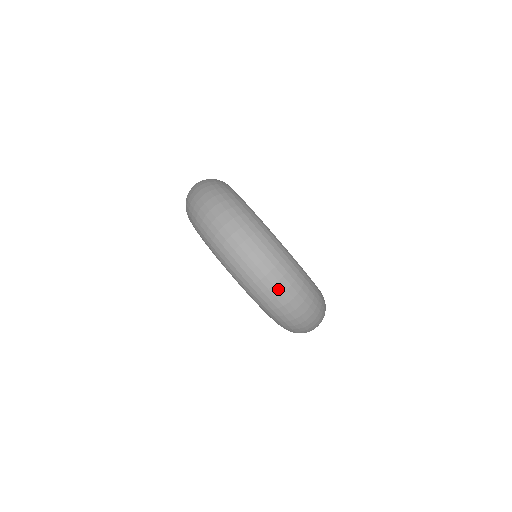
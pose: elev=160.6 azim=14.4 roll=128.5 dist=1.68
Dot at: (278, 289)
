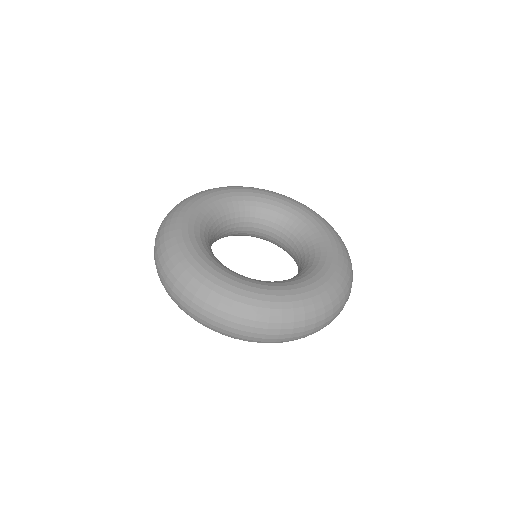
Dot at: (284, 338)
